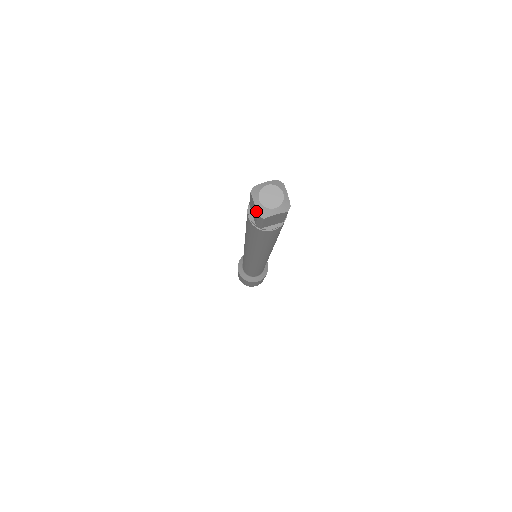
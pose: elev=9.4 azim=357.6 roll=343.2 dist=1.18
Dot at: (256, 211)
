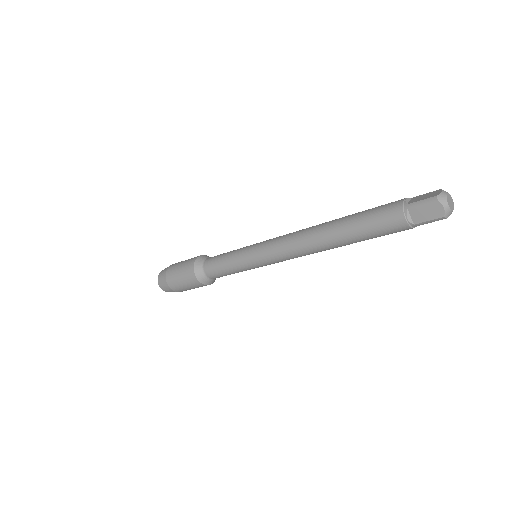
Dot at: (444, 214)
